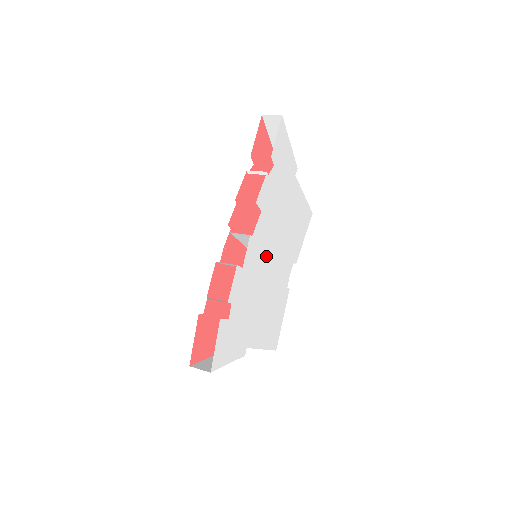
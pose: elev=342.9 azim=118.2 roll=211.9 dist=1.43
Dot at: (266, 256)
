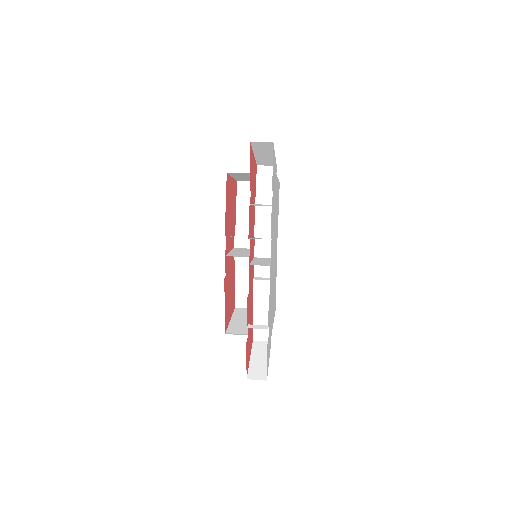
Dot at: occluded
